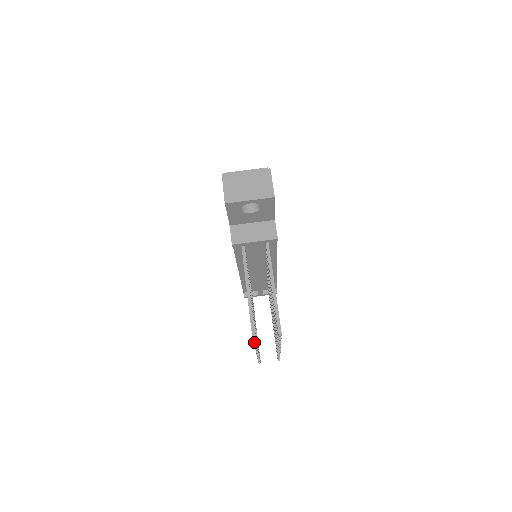
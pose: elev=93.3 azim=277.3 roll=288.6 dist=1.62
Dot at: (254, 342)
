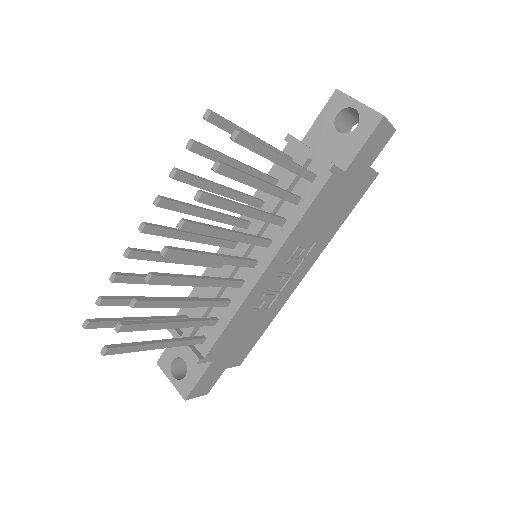
Dot at: (191, 139)
